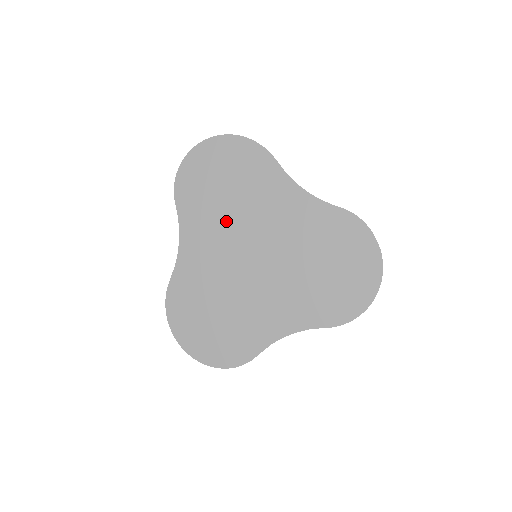
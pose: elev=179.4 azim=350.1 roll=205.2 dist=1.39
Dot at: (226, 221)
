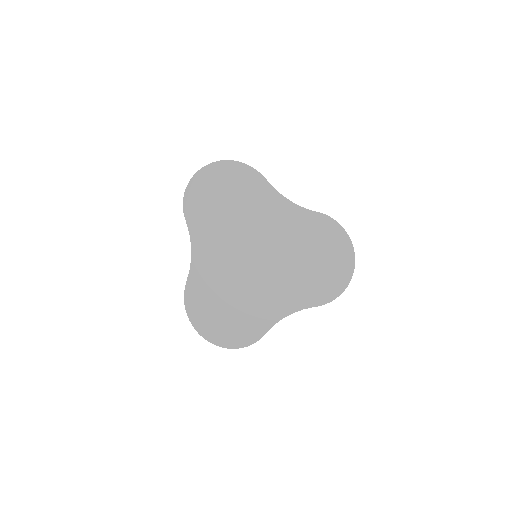
Dot at: (229, 230)
